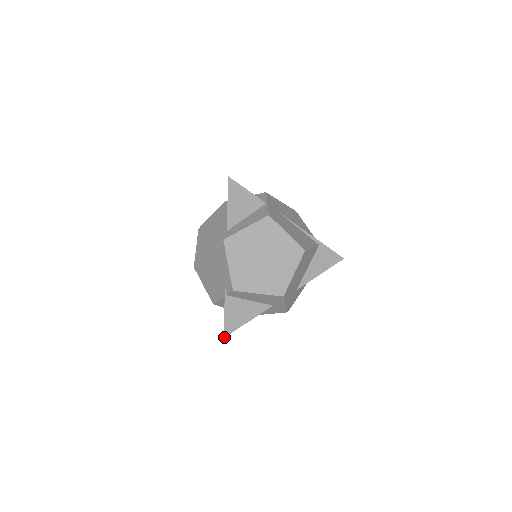
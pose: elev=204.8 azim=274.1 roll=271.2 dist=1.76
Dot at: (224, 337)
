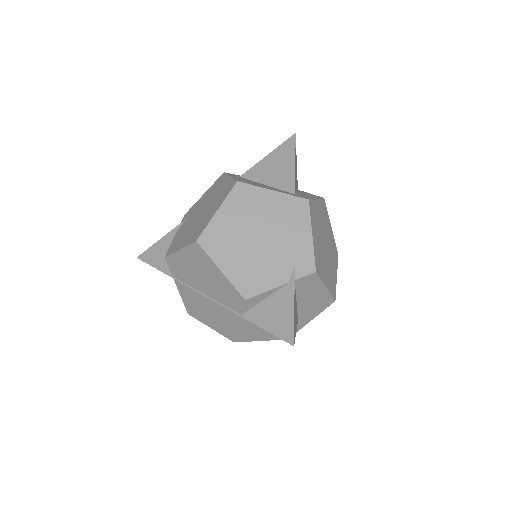
Dot at: occluded
